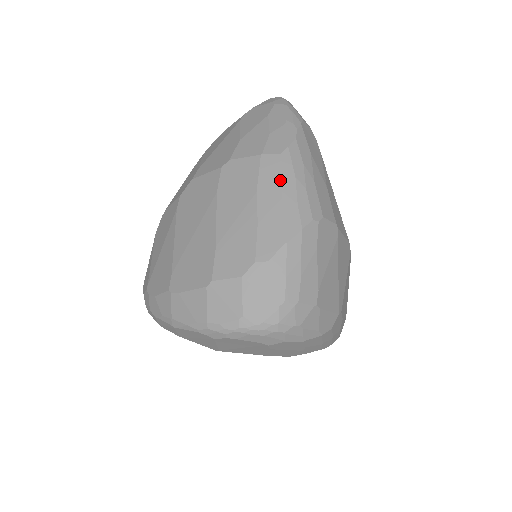
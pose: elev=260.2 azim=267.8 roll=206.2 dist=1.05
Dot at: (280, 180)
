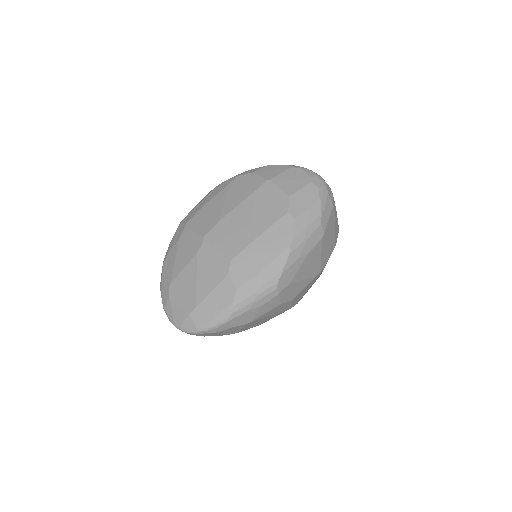
Dot at: occluded
